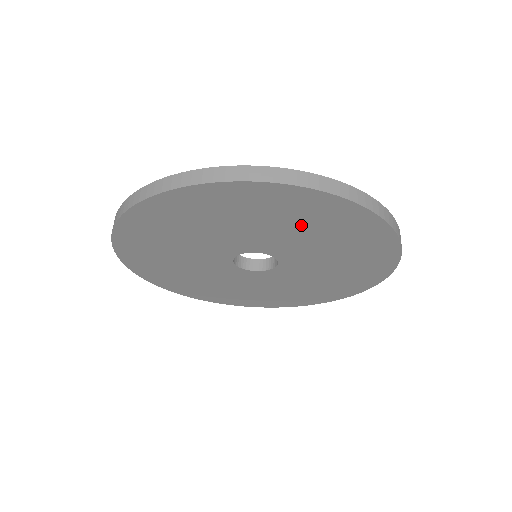
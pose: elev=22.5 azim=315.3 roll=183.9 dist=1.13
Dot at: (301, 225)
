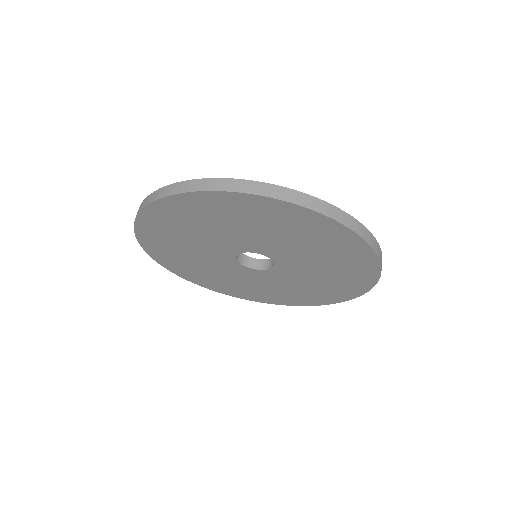
Dot at: (241, 222)
